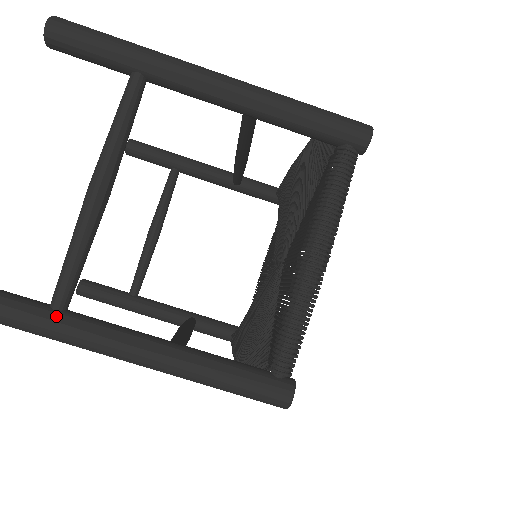
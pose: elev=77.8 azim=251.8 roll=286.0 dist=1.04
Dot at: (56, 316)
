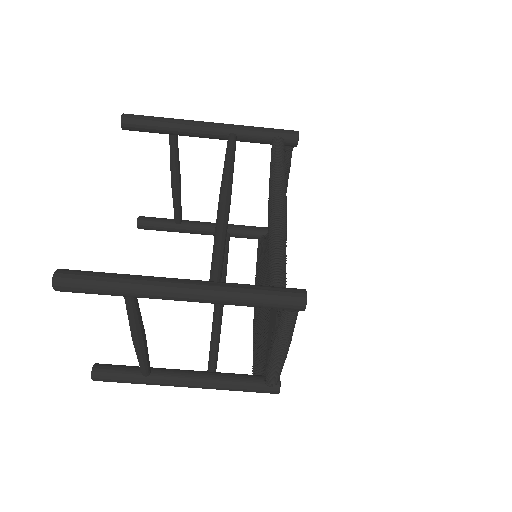
Dot at: (147, 380)
